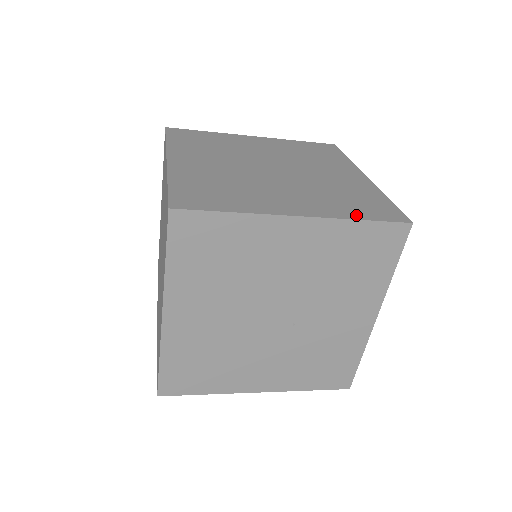
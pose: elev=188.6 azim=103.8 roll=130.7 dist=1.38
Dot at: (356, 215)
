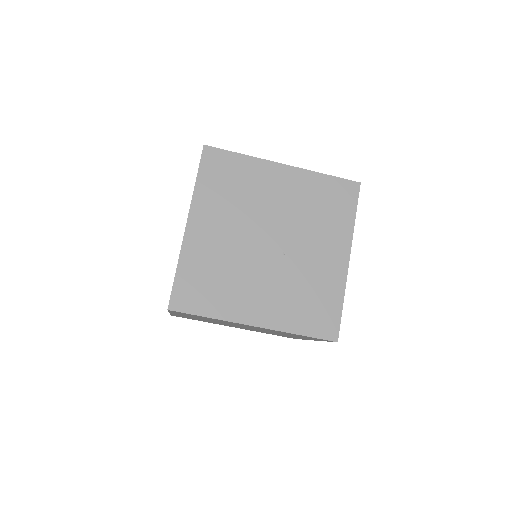
Dot at: occluded
